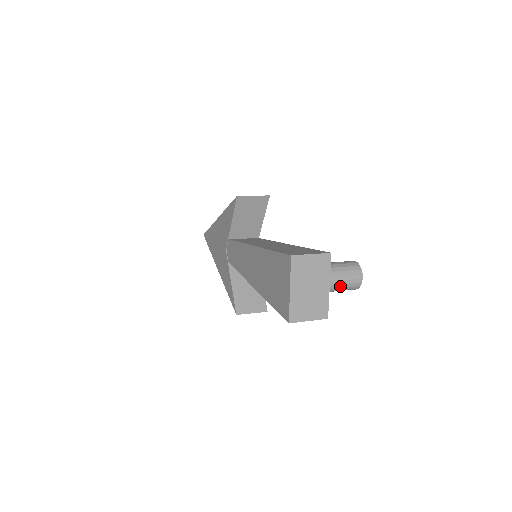
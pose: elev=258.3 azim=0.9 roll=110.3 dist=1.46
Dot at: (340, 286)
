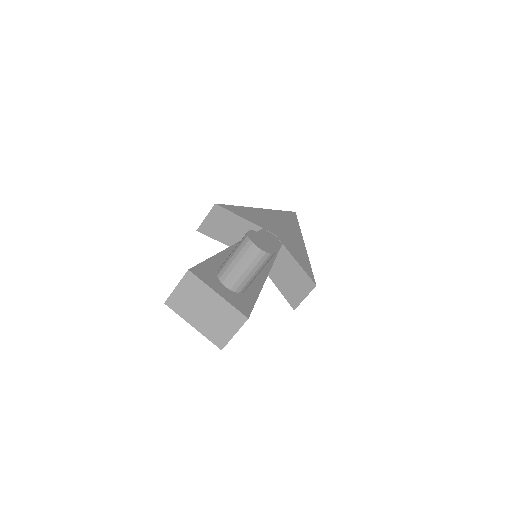
Dot at: (247, 272)
